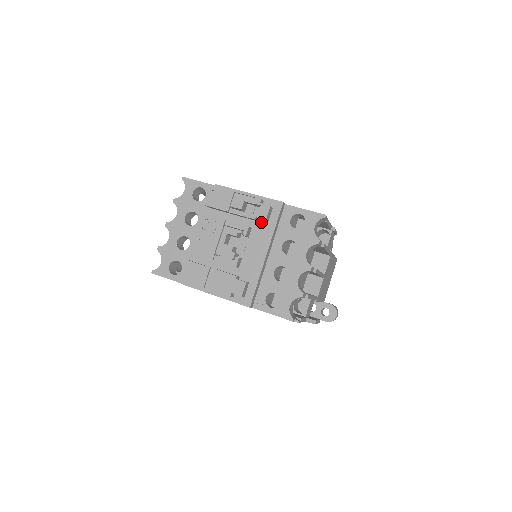
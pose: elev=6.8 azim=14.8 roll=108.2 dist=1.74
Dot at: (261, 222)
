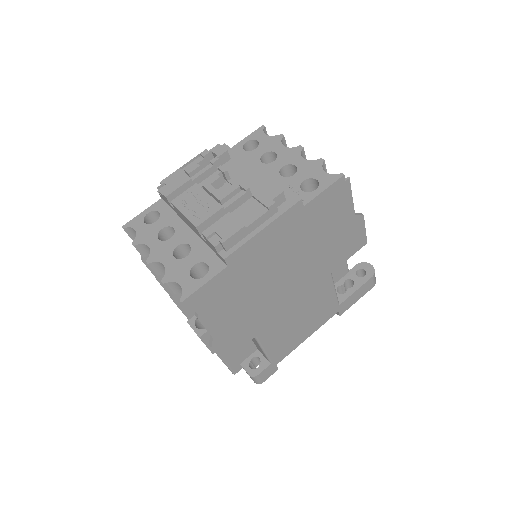
Dot at: (226, 164)
